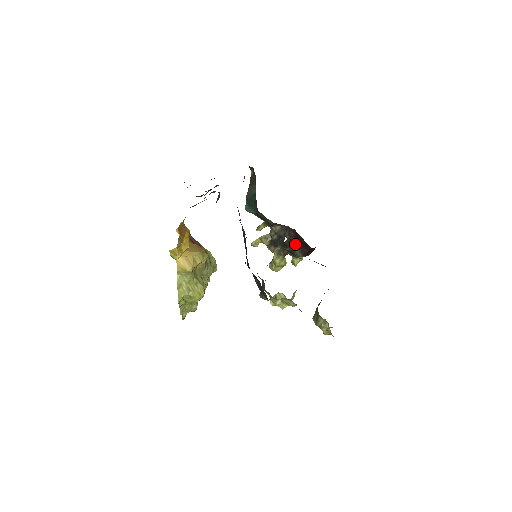
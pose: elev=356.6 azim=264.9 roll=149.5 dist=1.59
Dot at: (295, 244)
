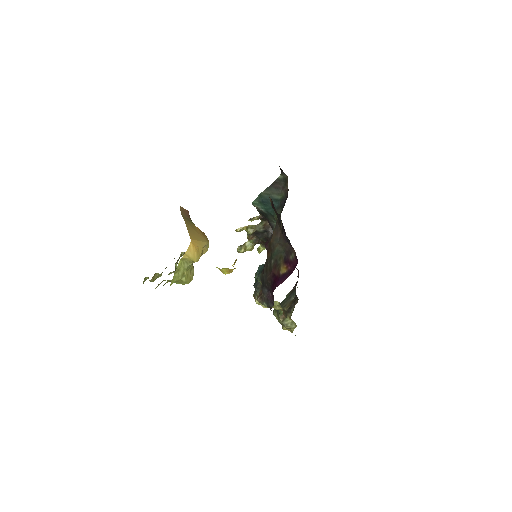
Dot at: occluded
